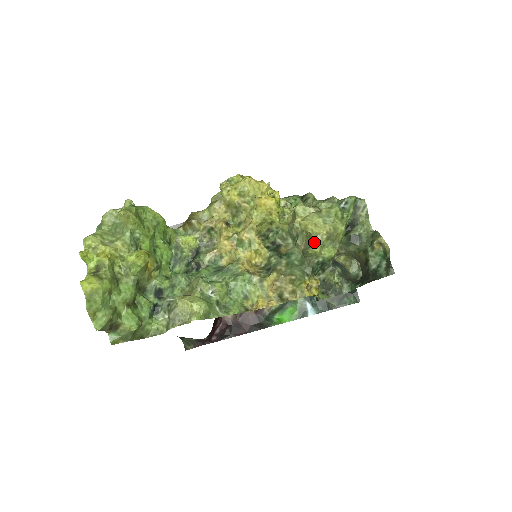
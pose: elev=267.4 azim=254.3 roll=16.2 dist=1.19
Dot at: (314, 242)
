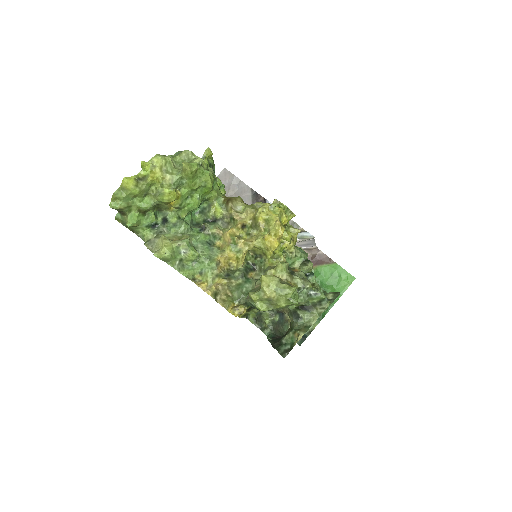
Dot at: (258, 293)
